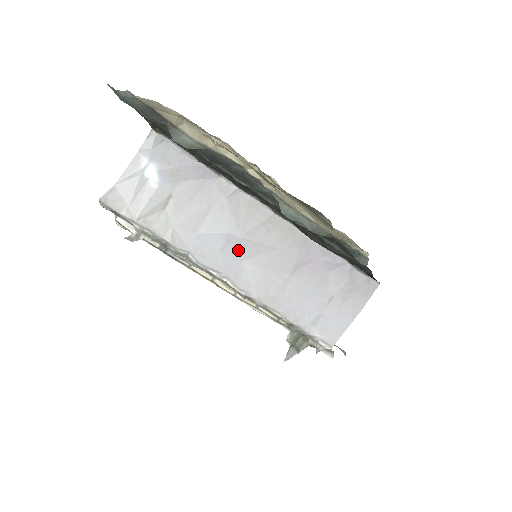
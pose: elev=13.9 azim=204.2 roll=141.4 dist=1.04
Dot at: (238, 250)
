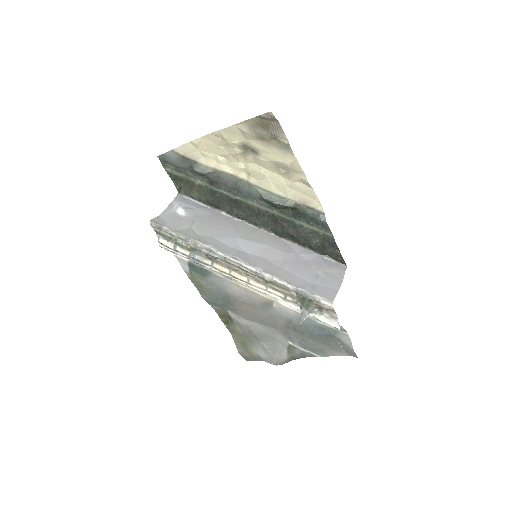
Dot at: (243, 247)
